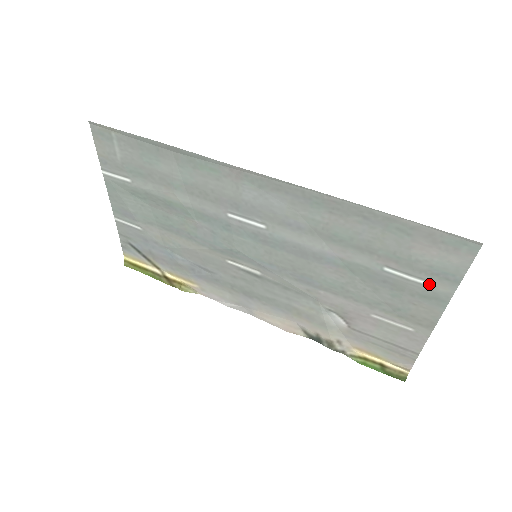
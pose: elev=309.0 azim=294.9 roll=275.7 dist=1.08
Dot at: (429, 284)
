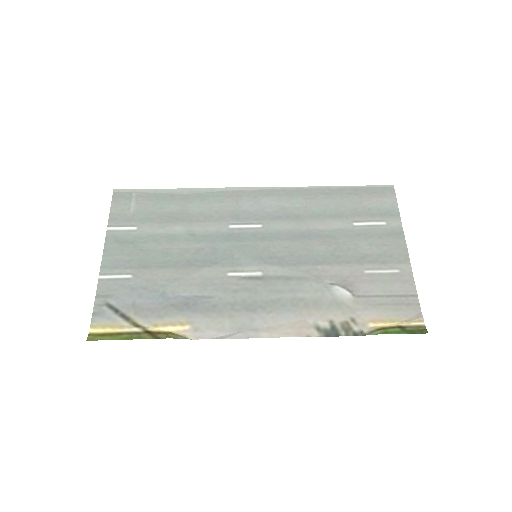
Dot at: (385, 223)
